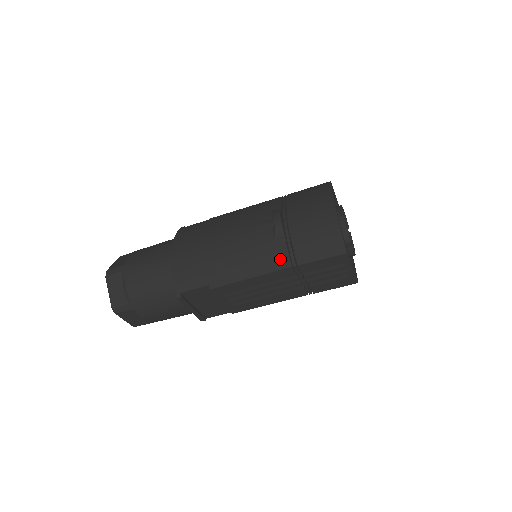
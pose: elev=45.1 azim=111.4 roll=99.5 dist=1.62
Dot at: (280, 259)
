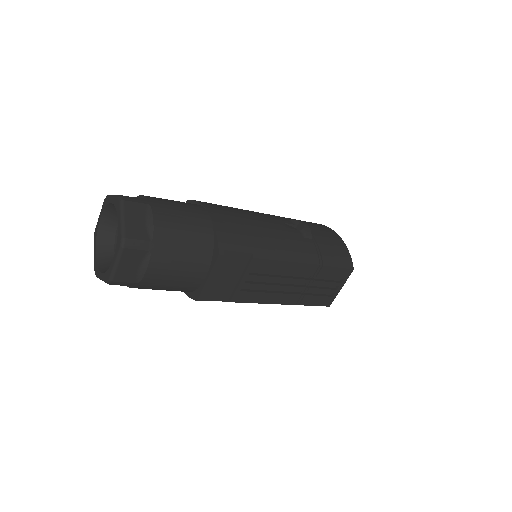
Dot at: (312, 255)
